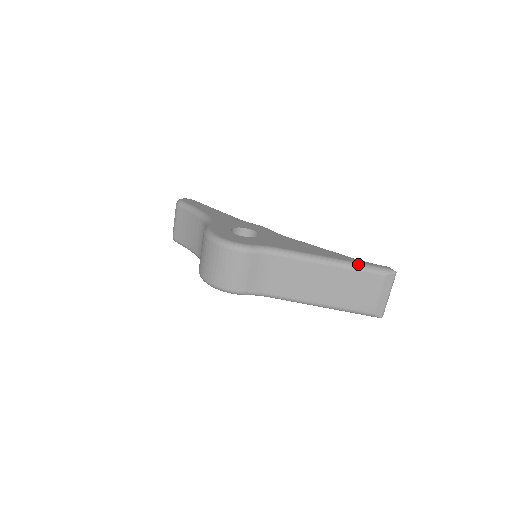
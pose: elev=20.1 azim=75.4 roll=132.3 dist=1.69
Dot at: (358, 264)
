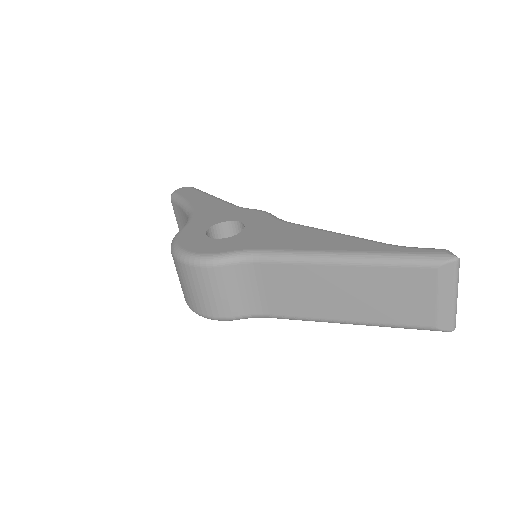
Dot at: (386, 255)
